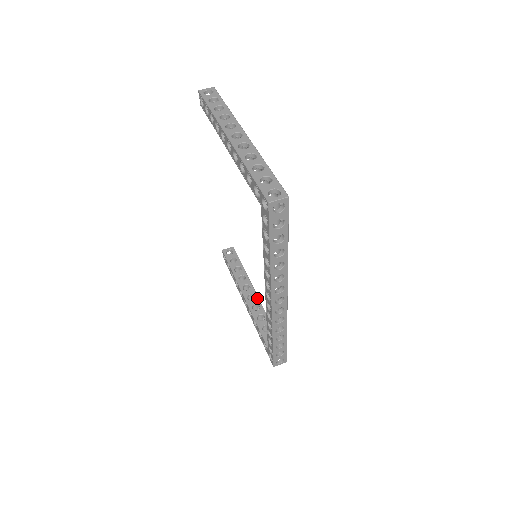
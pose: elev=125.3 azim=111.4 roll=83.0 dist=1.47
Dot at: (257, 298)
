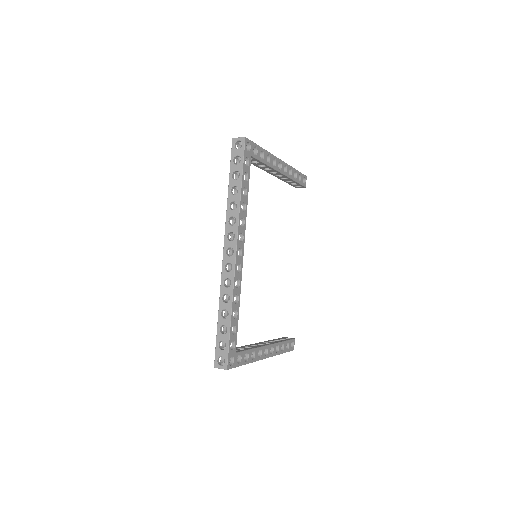
Dot at: (263, 345)
